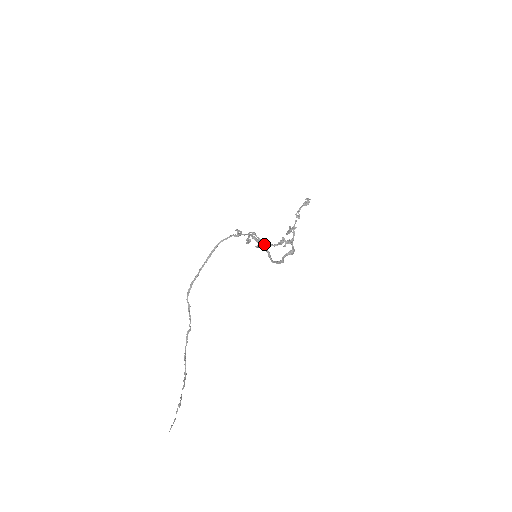
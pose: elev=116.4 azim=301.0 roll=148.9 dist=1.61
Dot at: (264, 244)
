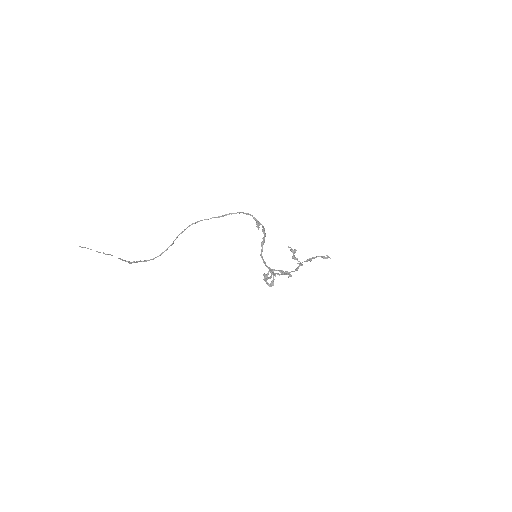
Dot at: (272, 272)
